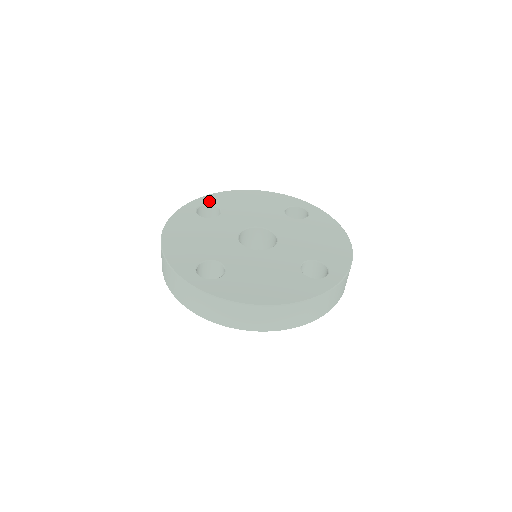
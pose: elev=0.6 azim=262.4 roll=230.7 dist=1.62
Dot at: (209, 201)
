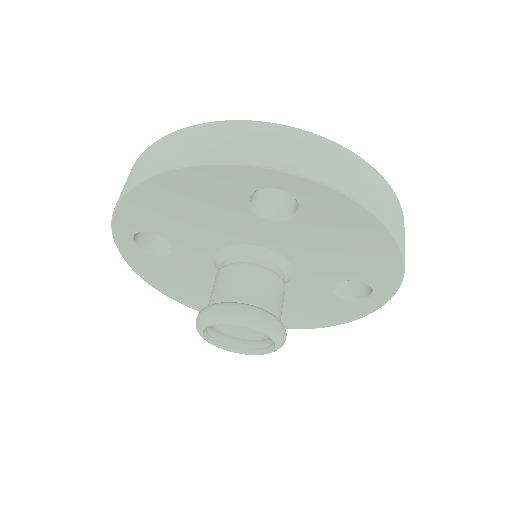
Dot at: occluded
